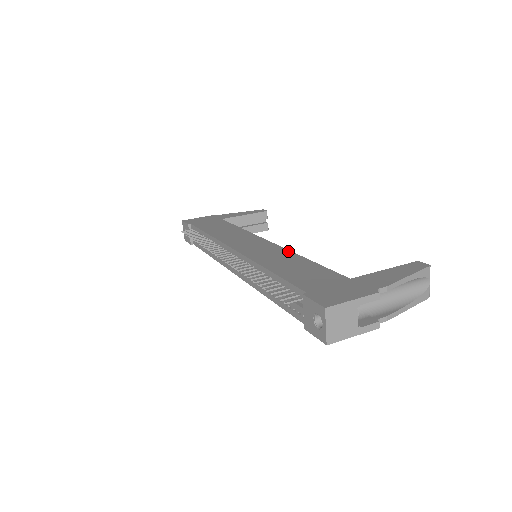
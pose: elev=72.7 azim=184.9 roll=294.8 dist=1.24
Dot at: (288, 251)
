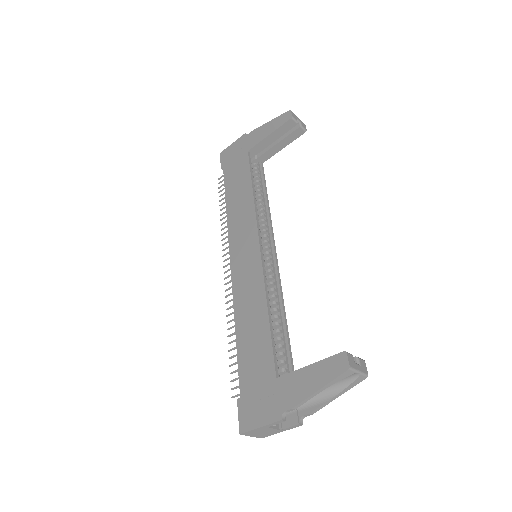
Dot at: (262, 283)
